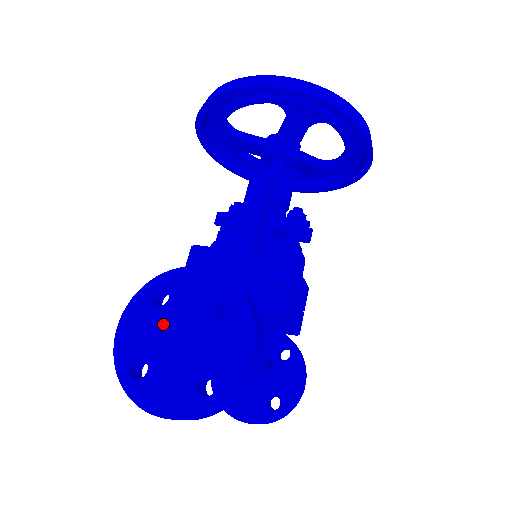
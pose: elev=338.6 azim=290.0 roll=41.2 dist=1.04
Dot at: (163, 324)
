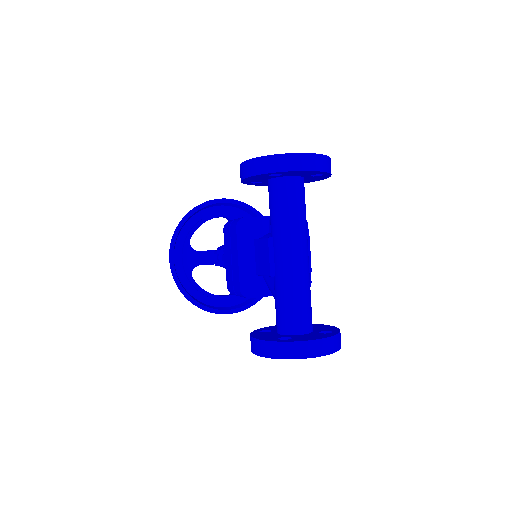
Dot at: occluded
